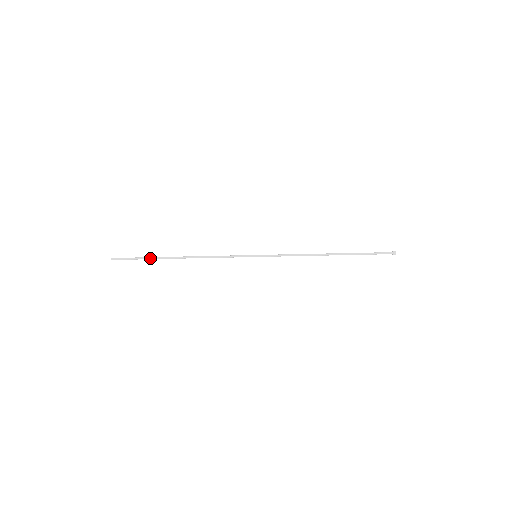
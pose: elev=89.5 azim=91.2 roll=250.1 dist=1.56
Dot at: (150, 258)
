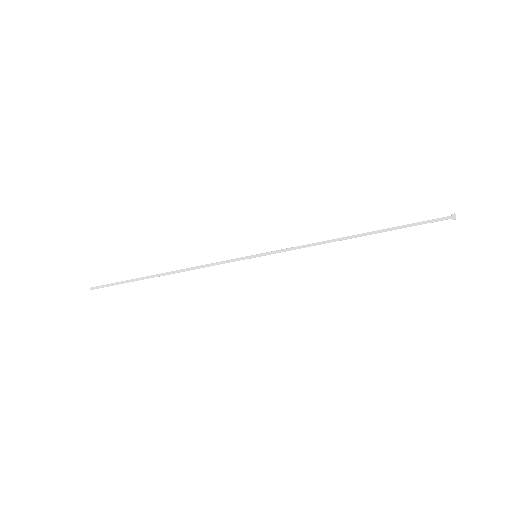
Dot at: (131, 281)
